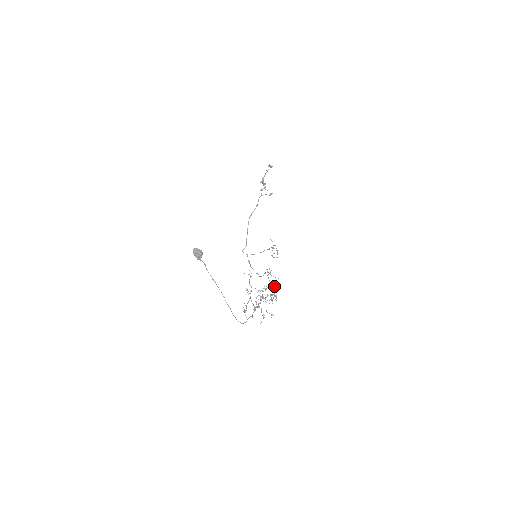
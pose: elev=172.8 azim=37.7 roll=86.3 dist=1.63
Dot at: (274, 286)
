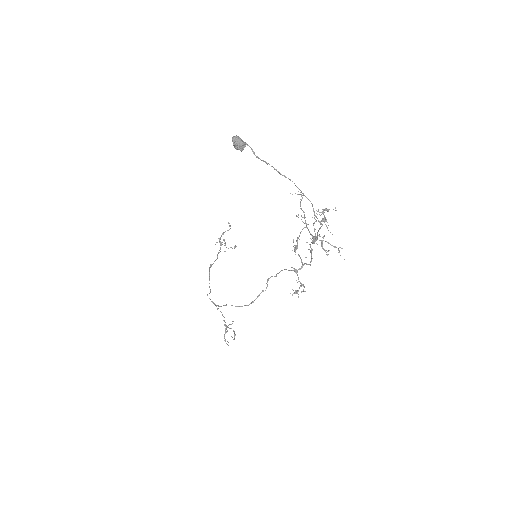
Dot at: occluded
